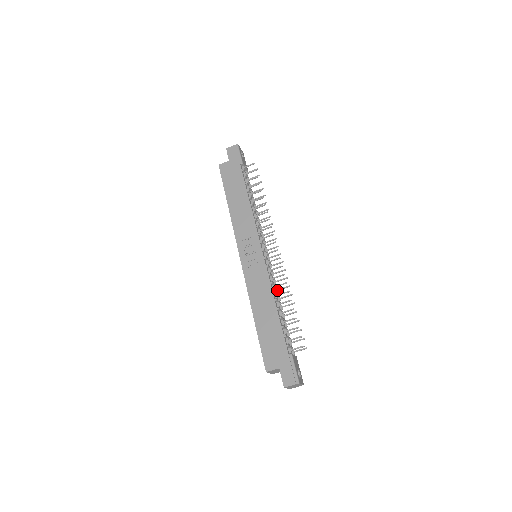
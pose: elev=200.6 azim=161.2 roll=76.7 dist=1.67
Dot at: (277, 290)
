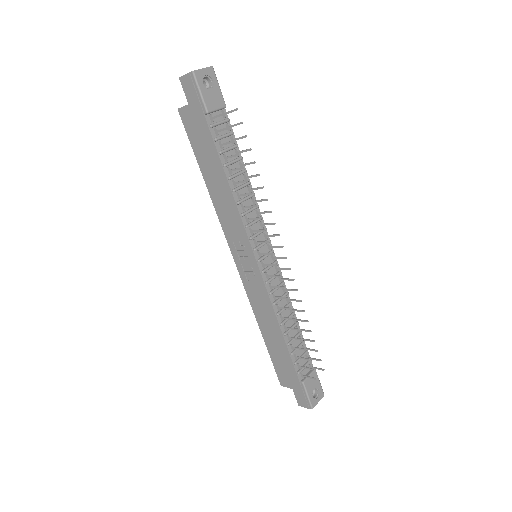
Dot at: (287, 300)
